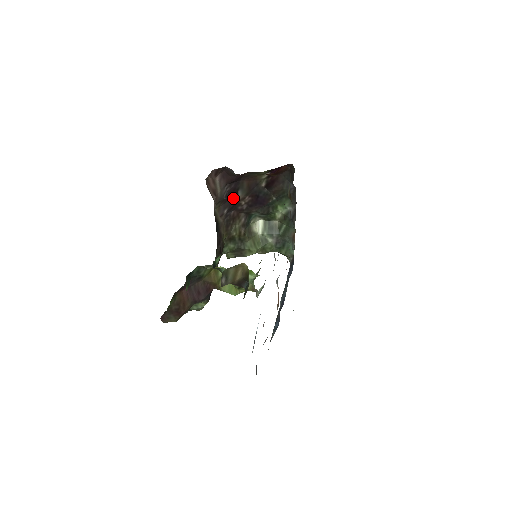
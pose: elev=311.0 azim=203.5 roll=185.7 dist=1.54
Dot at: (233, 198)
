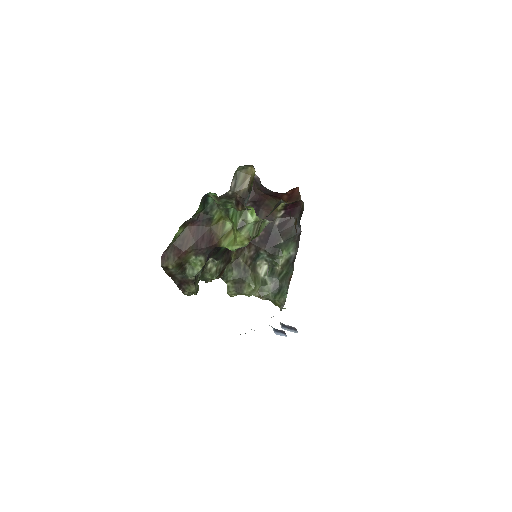
Dot at: occluded
